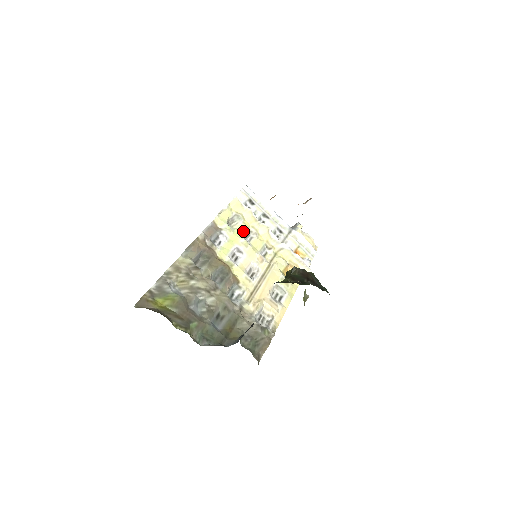
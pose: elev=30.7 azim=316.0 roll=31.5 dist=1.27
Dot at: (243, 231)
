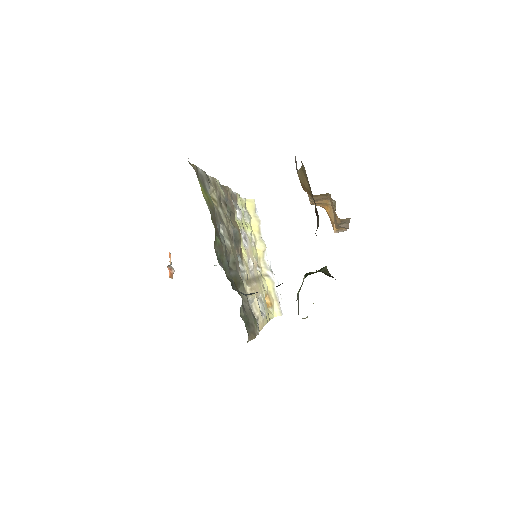
Dot at: (248, 230)
